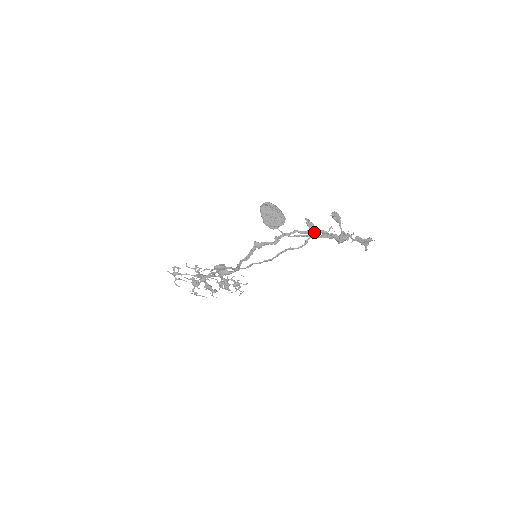
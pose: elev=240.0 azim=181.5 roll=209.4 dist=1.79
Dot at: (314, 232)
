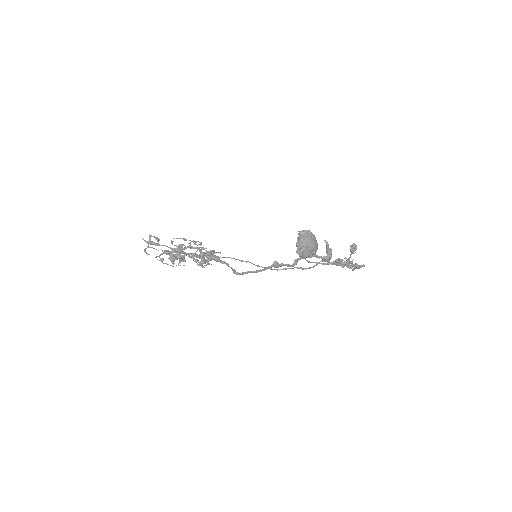
Dot at: (329, 259)
